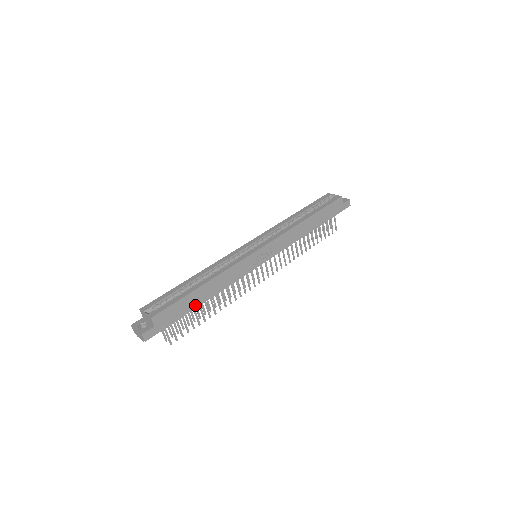
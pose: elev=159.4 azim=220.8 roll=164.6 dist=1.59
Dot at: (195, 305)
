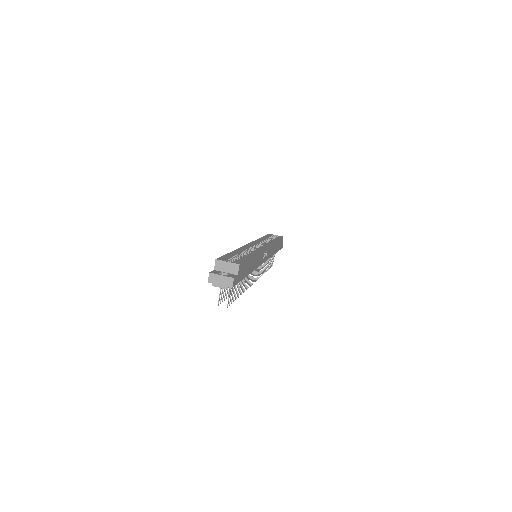
Dot at: (247, 272)
